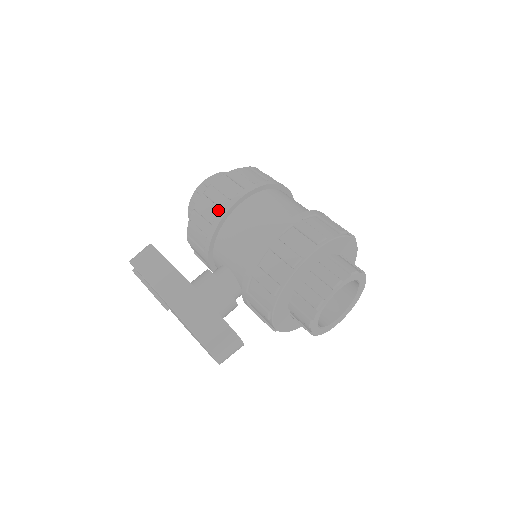
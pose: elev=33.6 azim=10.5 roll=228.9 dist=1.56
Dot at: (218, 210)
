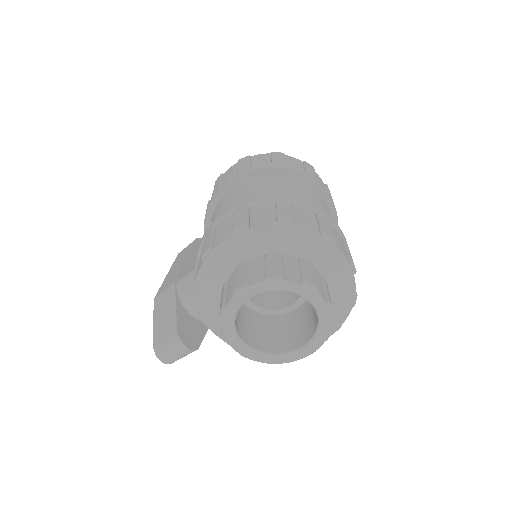
Dot at: occluded
